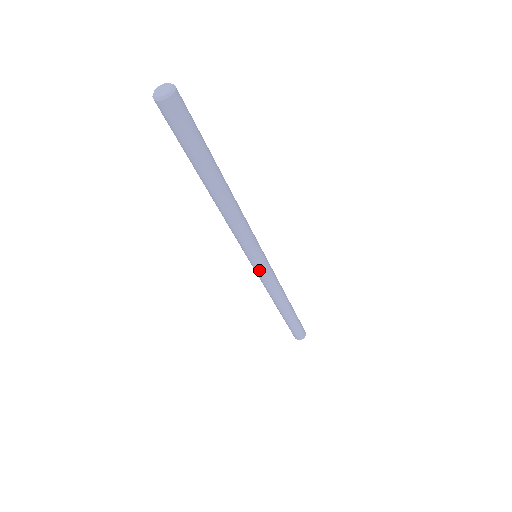
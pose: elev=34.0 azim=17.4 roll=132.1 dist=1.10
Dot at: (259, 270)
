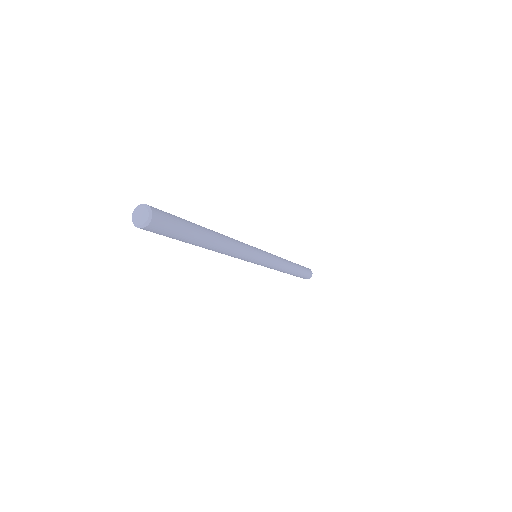
Dot at: (266, 262)
